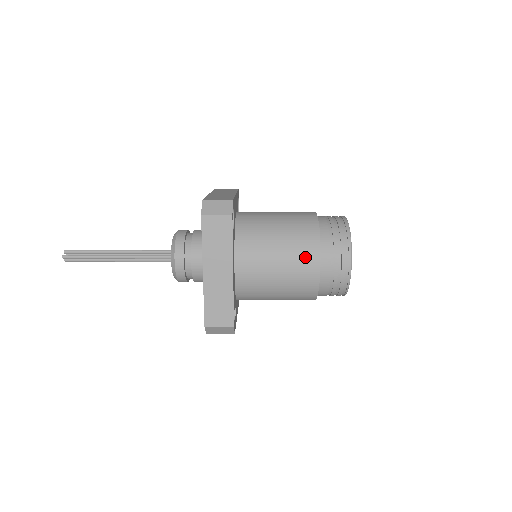
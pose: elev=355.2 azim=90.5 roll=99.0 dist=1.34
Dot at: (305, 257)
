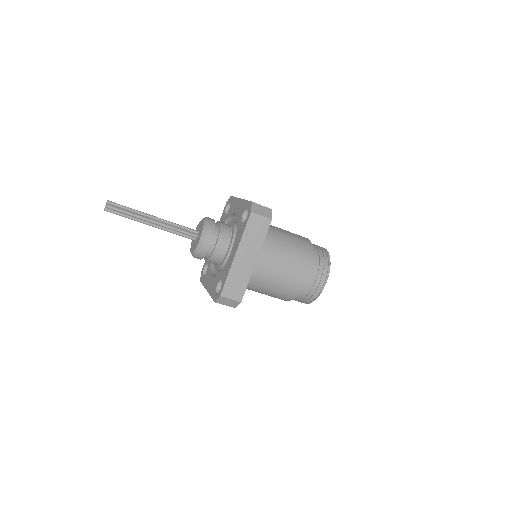
Dot at: (301, 266)
